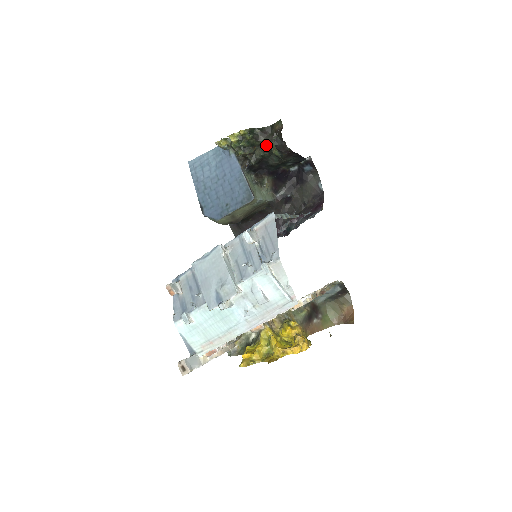
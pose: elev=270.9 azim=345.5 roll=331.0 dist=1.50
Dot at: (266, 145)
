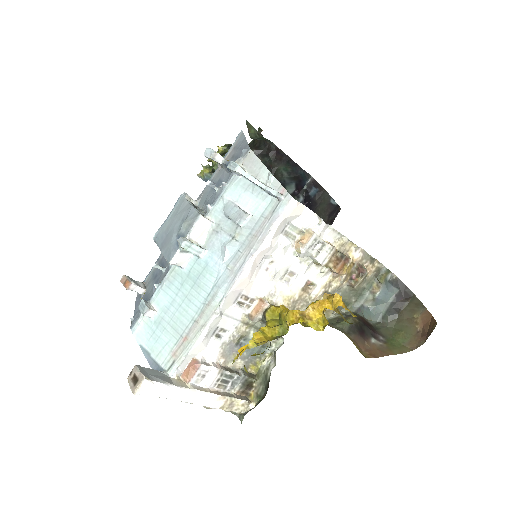
Dot at: occluded
